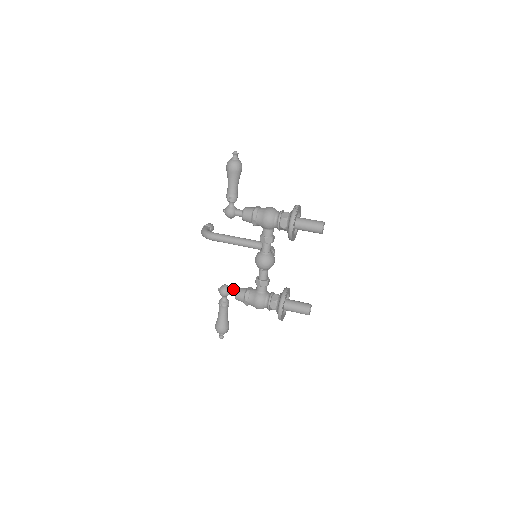
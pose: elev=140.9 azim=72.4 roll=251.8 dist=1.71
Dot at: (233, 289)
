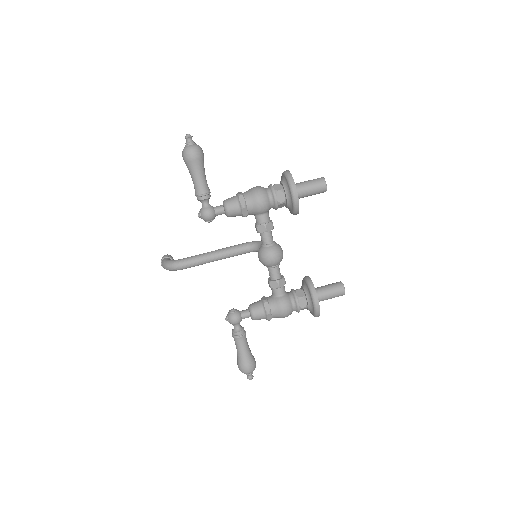
Dot at: (244, 310)
